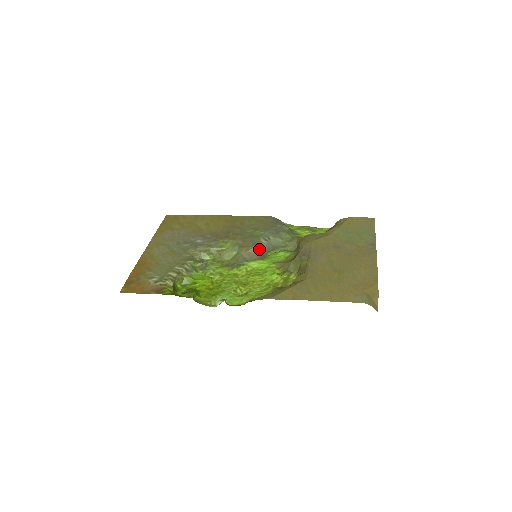
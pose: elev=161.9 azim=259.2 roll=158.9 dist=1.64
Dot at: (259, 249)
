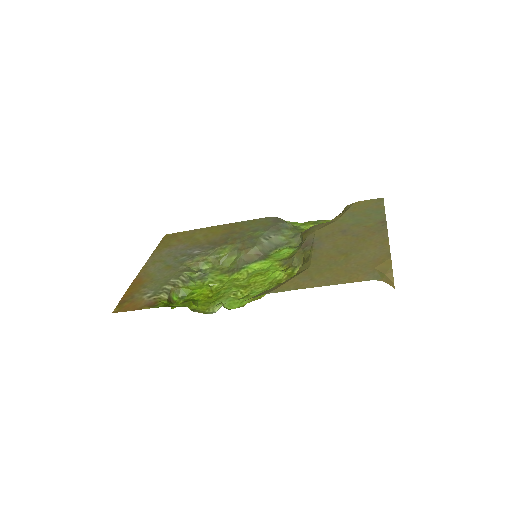
Dot at: (260, 249)
